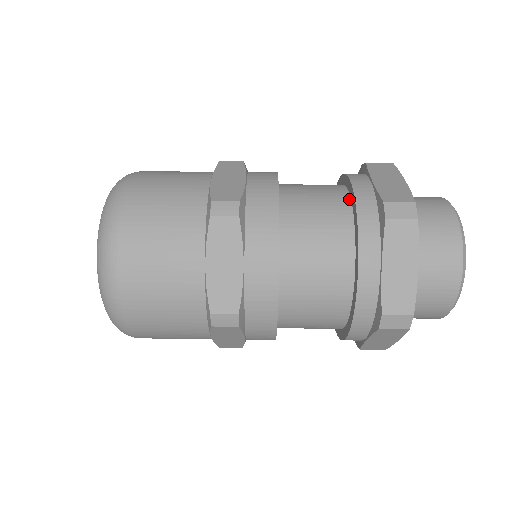
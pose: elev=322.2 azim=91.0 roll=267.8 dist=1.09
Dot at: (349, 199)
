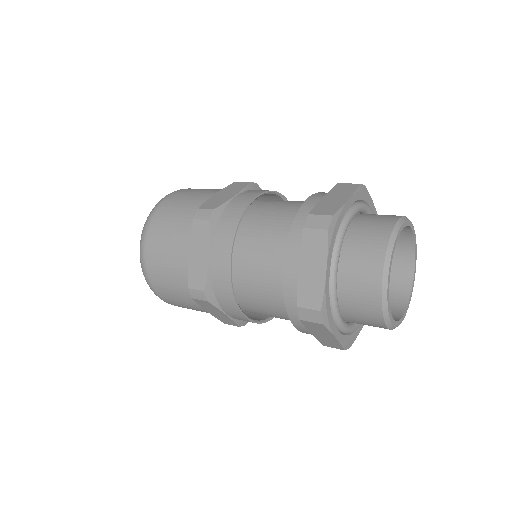
Dot at: occluded
